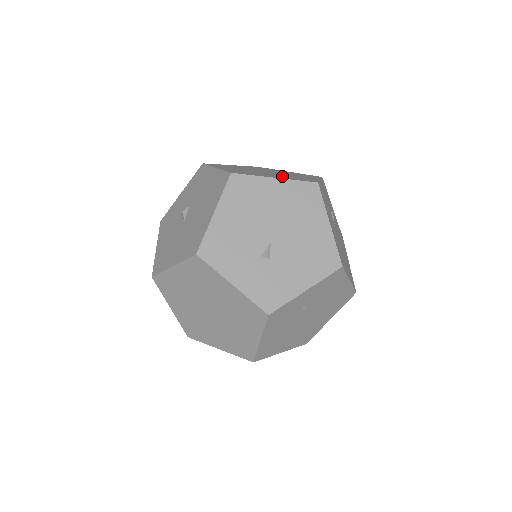
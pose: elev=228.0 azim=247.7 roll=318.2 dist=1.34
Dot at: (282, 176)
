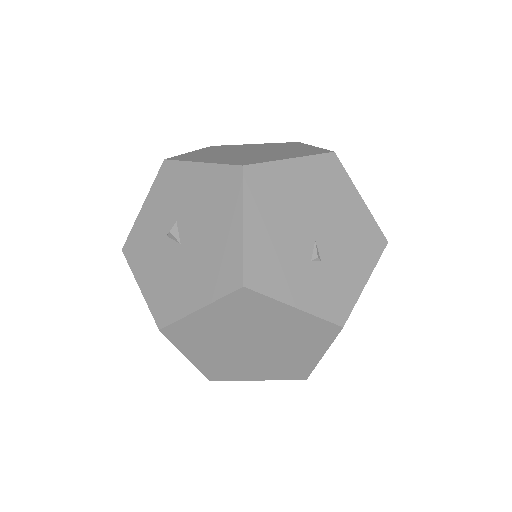
Dot at: (284, 153)
